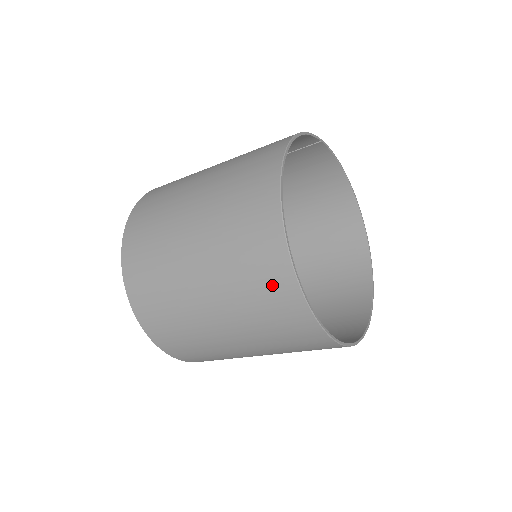
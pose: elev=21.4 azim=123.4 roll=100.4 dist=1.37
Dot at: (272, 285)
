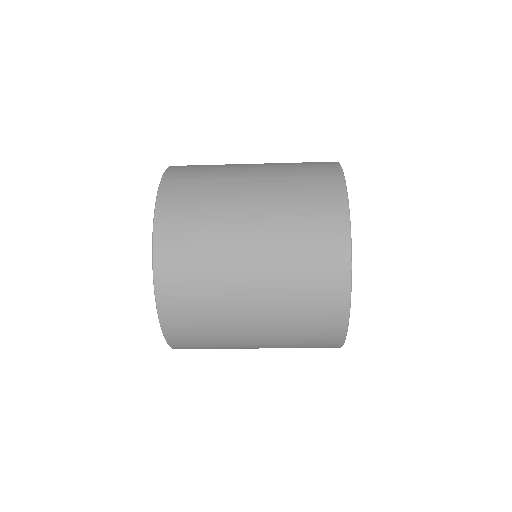
Dot at: (320, 347)
